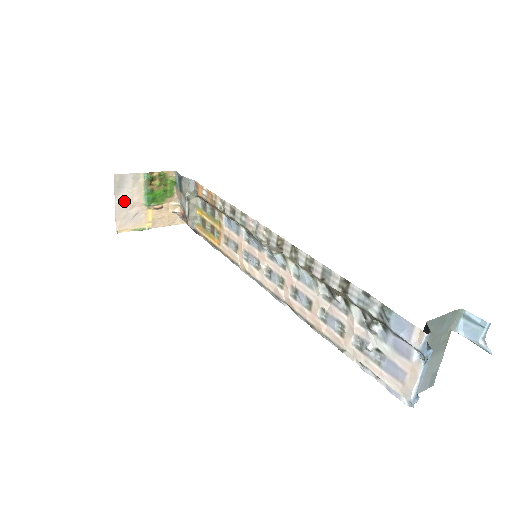
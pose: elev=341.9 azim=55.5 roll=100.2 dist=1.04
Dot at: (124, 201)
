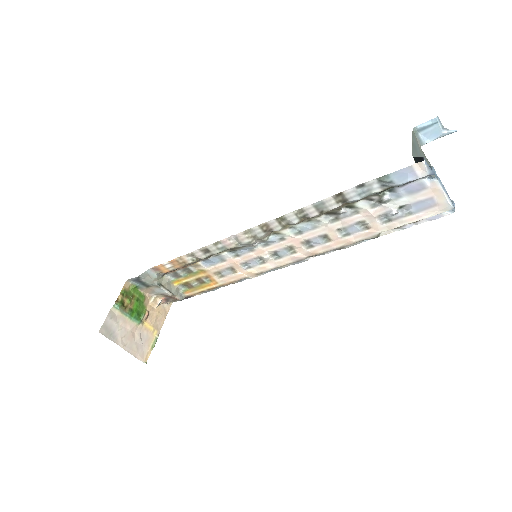
Dot at: (125, 339)
